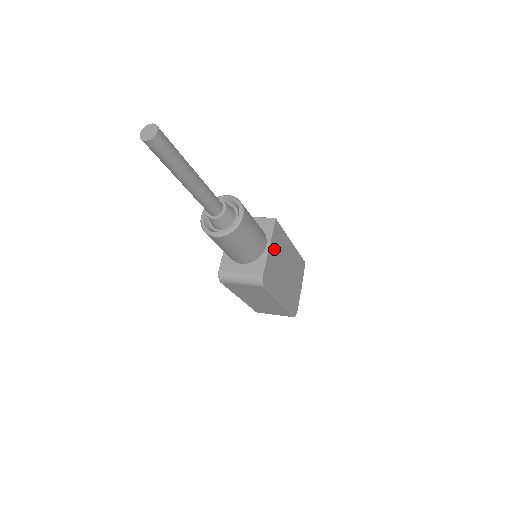
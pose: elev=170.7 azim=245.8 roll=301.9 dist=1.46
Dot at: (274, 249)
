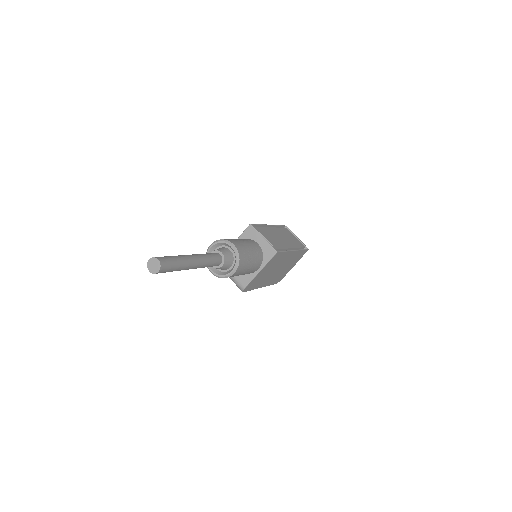
Dot at: (266, 268)
